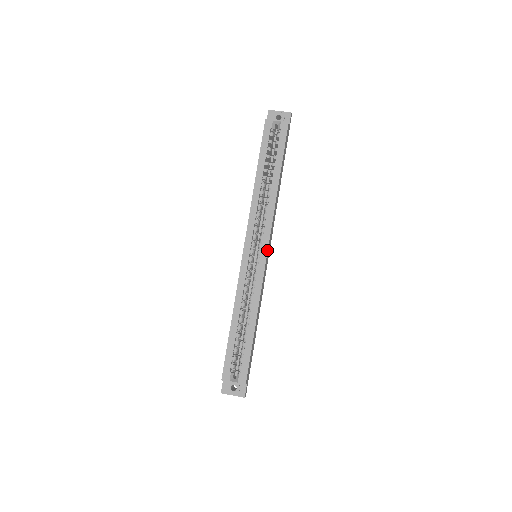
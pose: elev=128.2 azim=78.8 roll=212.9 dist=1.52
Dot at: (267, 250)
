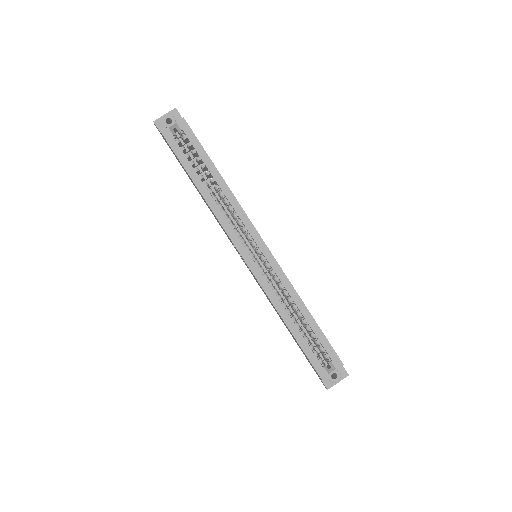
Dot at: (264, 243)
